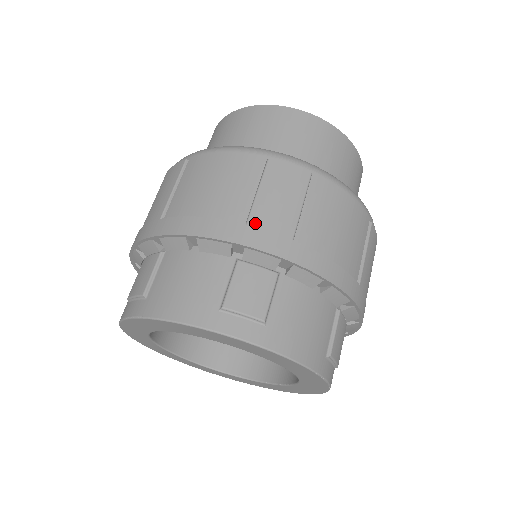
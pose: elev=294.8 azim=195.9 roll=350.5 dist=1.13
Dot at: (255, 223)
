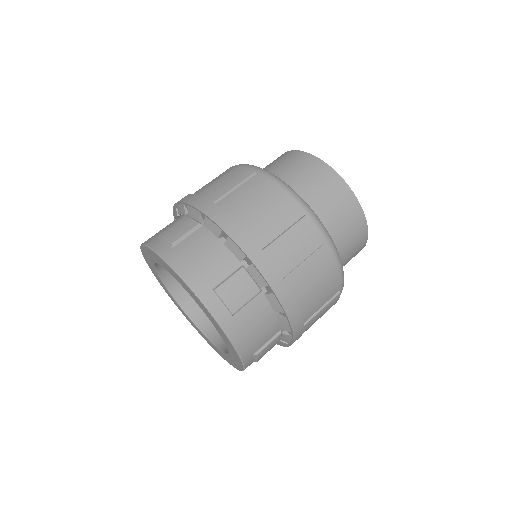
Dot at: (201, 194)
